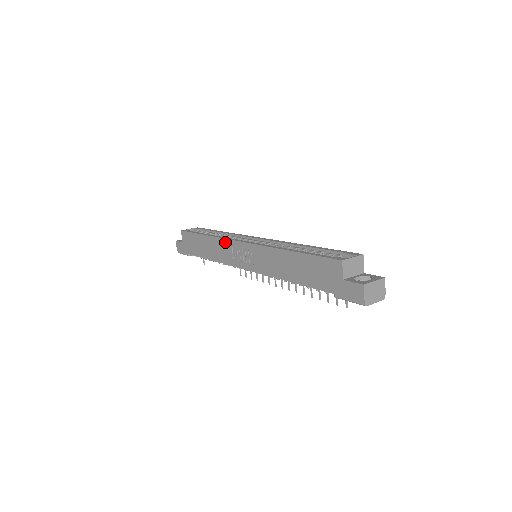
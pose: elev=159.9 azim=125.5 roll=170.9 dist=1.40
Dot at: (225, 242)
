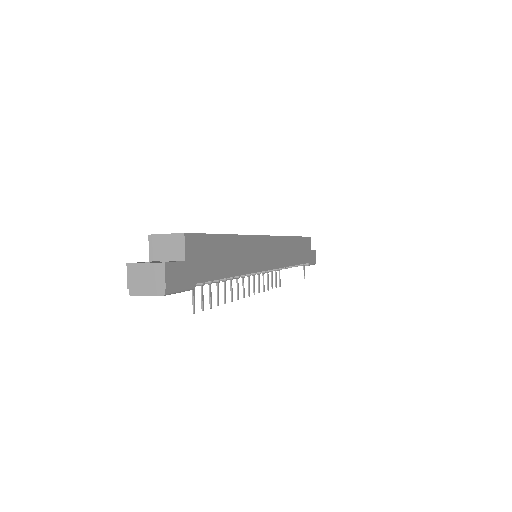
Dot at: occluded
